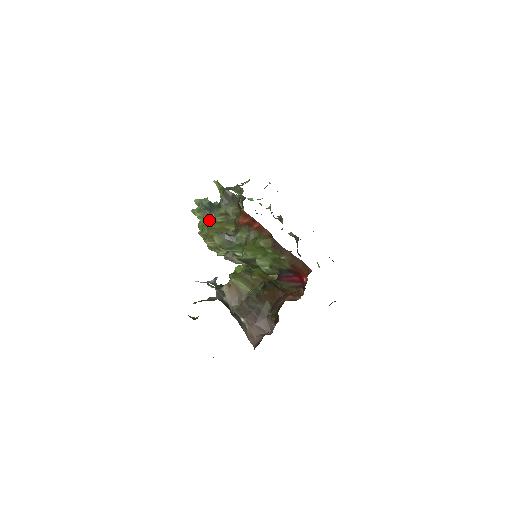
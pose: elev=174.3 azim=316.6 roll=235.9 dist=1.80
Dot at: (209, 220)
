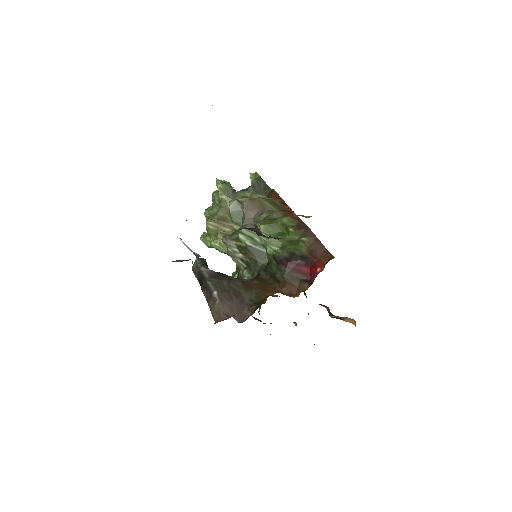
Dot at: (228, 197)
